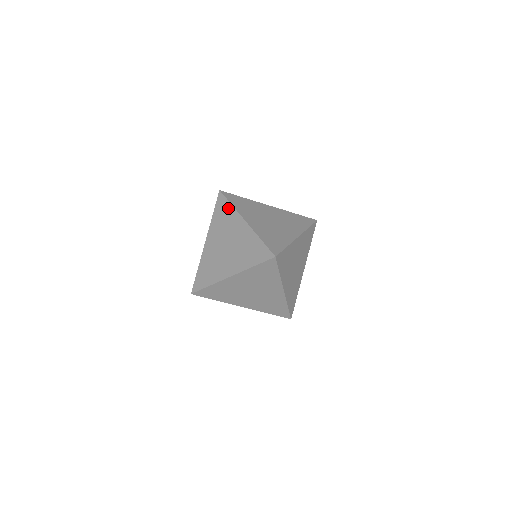
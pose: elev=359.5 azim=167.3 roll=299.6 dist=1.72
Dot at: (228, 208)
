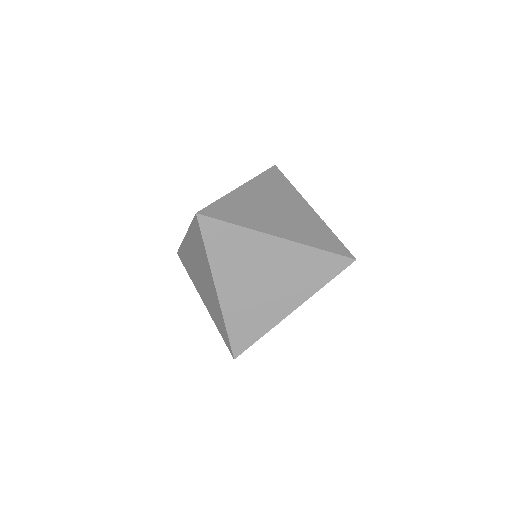
Dot at: (182, 252)
